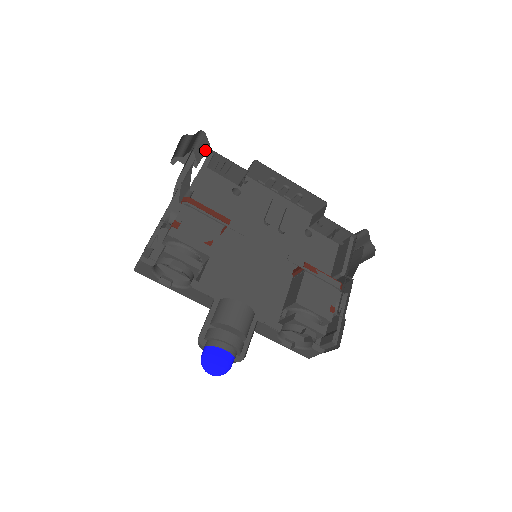
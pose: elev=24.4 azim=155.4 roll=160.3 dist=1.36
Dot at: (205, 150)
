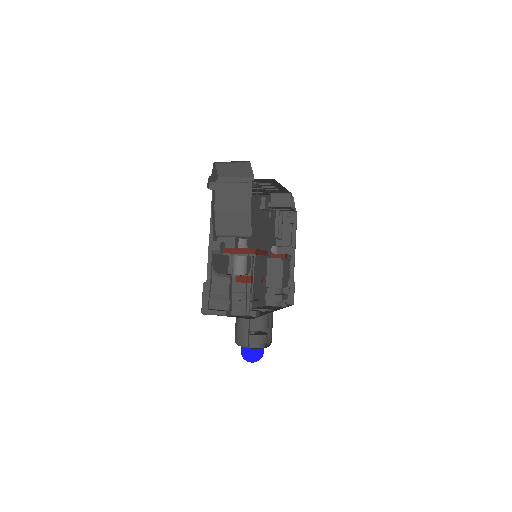
Dot at: (242, 175)
